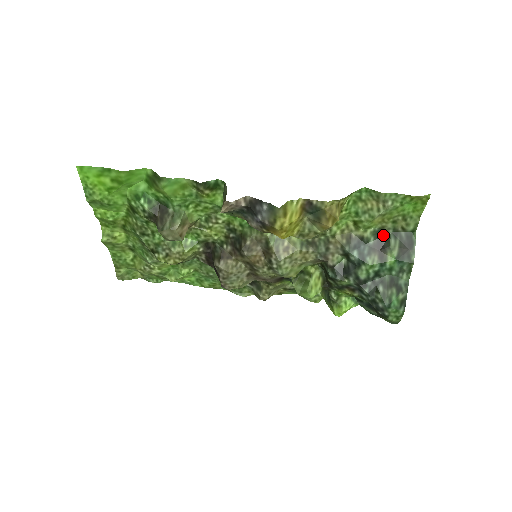
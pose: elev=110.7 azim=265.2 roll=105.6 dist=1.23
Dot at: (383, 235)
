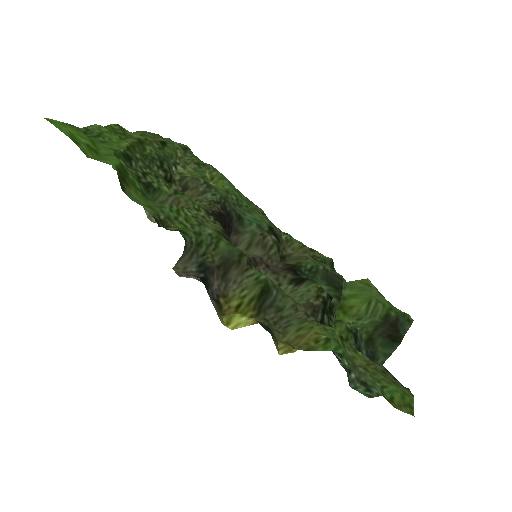
Dot at: (373, 361)
